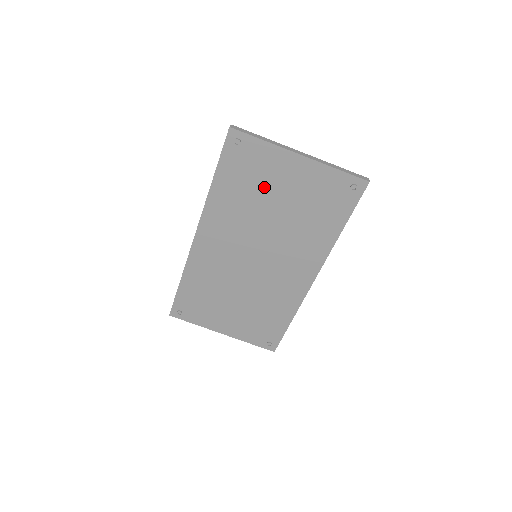
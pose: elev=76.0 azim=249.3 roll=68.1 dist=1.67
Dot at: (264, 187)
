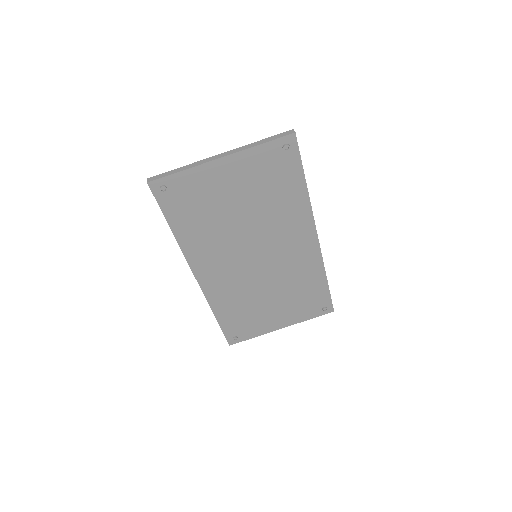
Dot at: (215, 204)
